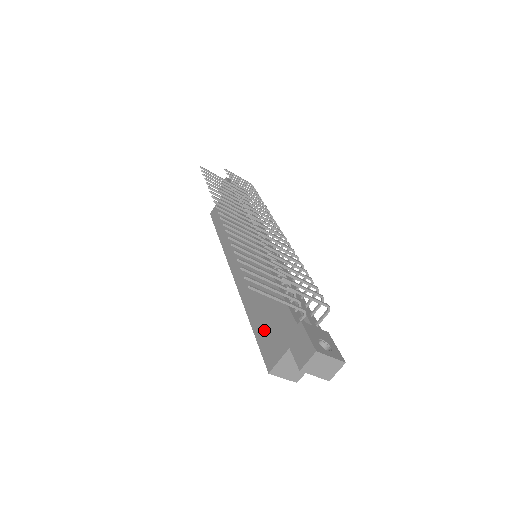
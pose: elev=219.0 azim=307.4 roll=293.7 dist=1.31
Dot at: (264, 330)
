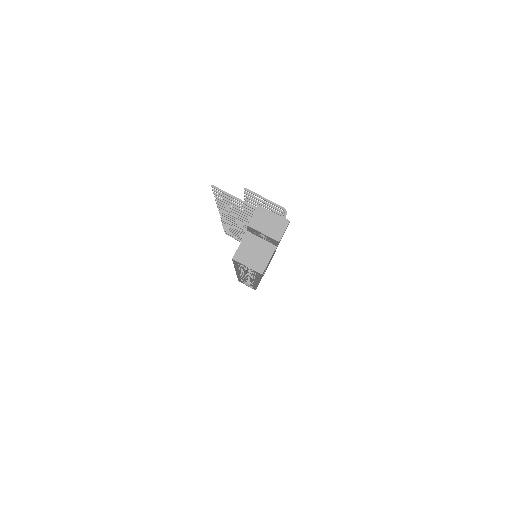
Dot at: occluded
